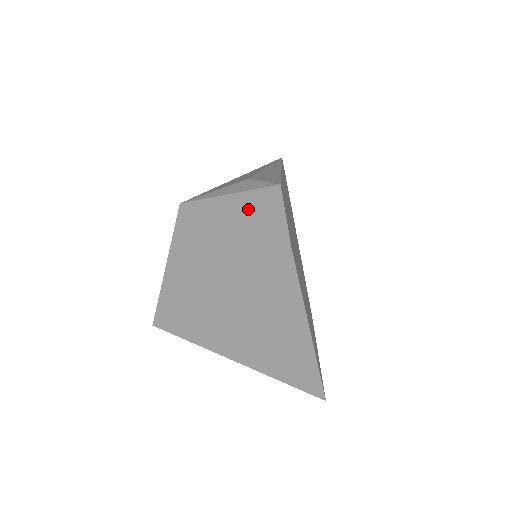
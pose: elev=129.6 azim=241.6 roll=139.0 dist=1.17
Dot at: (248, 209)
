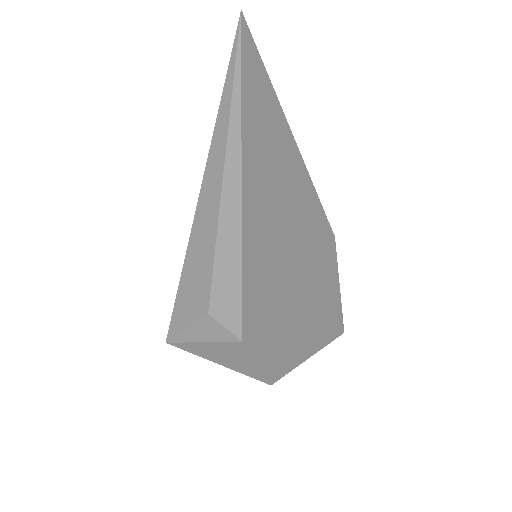
Dot at: (223, 356)
